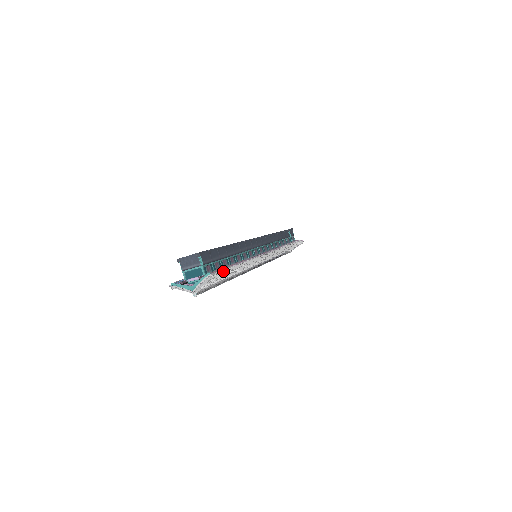
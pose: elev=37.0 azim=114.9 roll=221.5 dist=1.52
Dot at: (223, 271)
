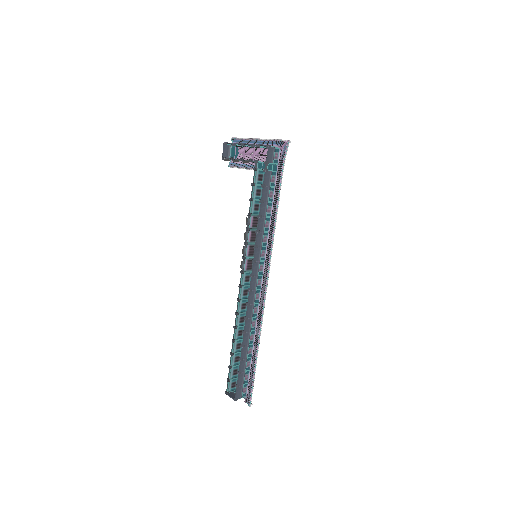
Dot at: (253, 385)
